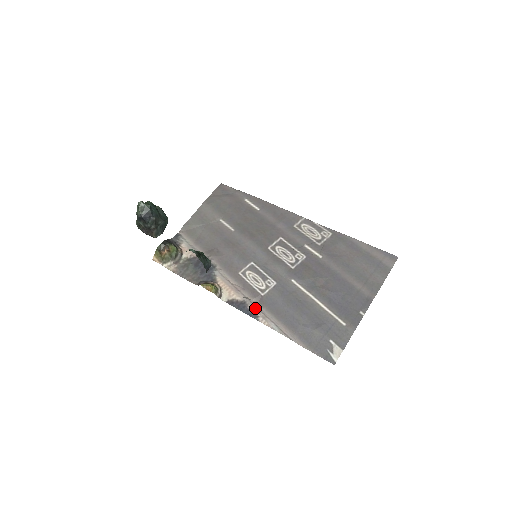
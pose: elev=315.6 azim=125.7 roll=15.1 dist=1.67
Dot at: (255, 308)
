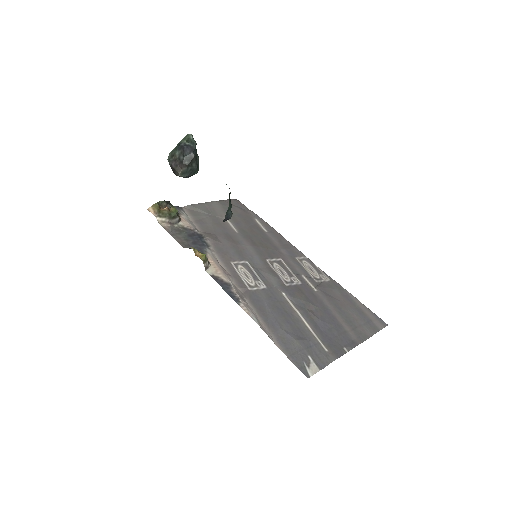
Dot at: (239, 294)
